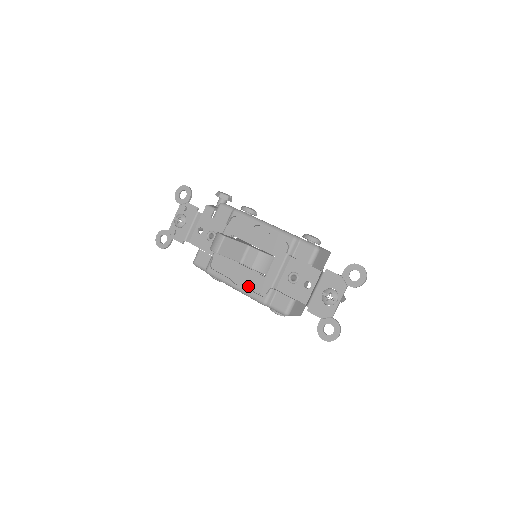
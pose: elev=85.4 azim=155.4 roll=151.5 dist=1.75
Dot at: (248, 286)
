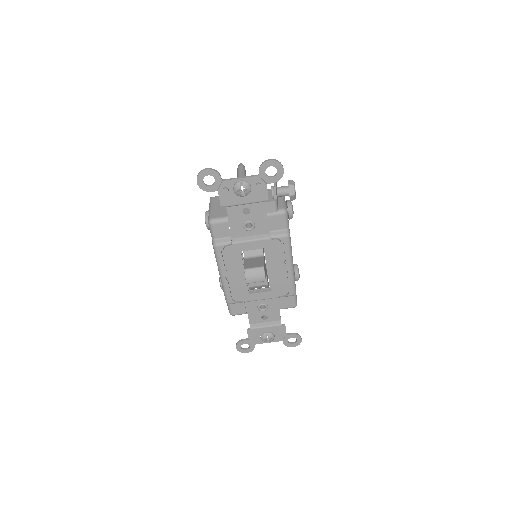
Dot at: (232, 287)
